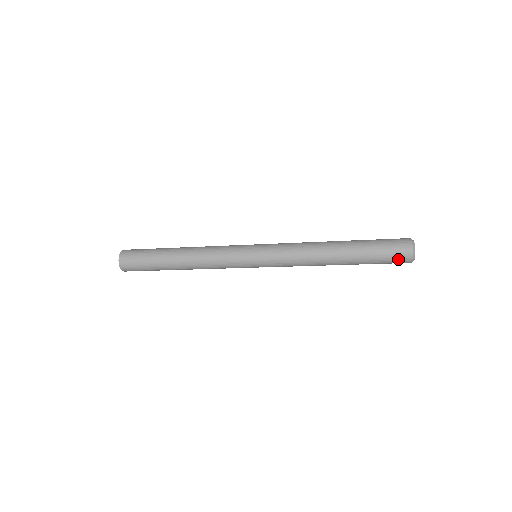
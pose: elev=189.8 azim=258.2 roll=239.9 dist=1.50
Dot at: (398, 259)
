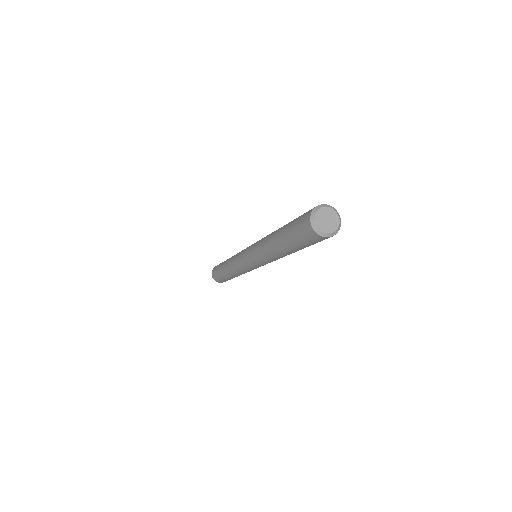
Dot at: (316, 241)
